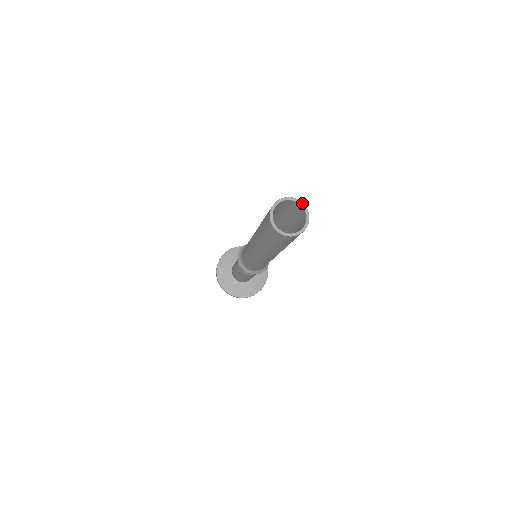
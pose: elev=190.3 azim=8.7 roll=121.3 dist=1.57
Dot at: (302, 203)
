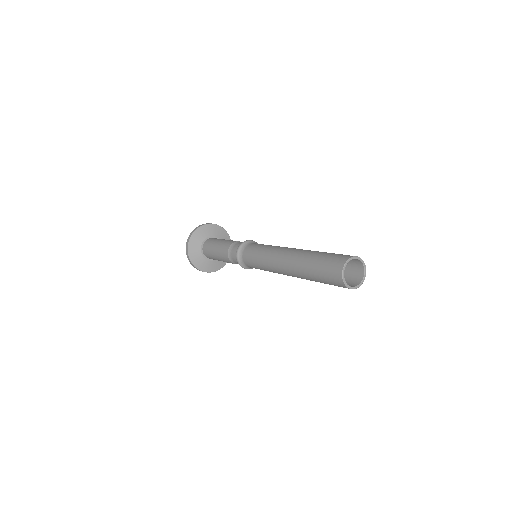
Dot at: occluded
